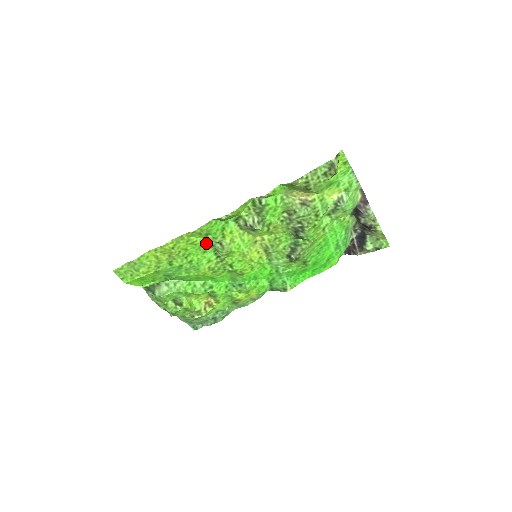
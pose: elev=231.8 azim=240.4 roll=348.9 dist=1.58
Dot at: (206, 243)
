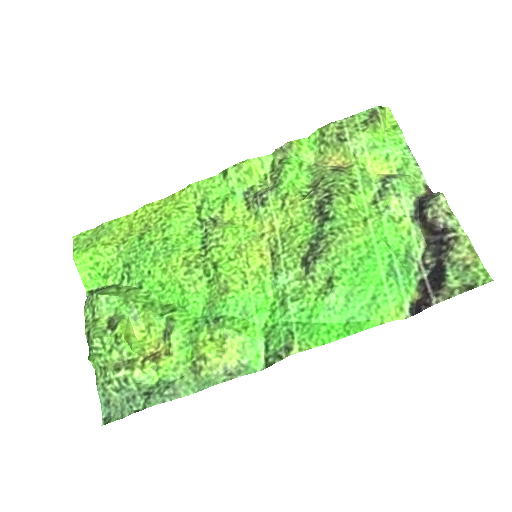
Dot at: (197, 218)
